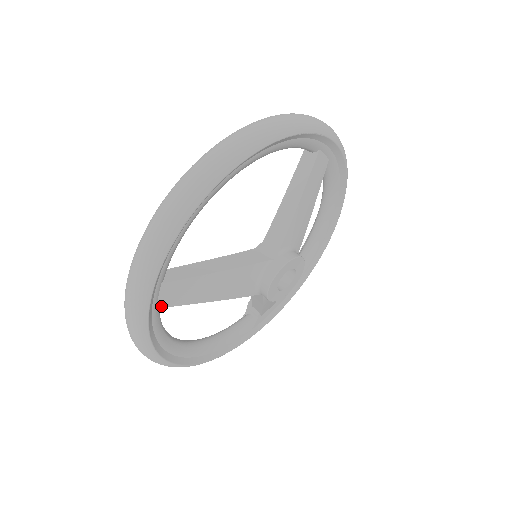
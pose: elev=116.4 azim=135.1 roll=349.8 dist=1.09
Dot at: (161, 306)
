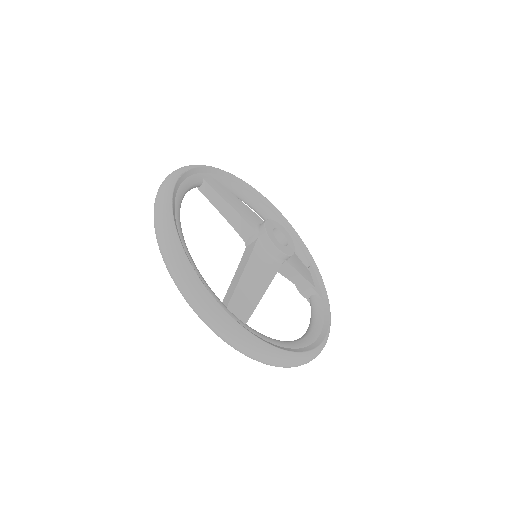
Dot at: (245, 321)
